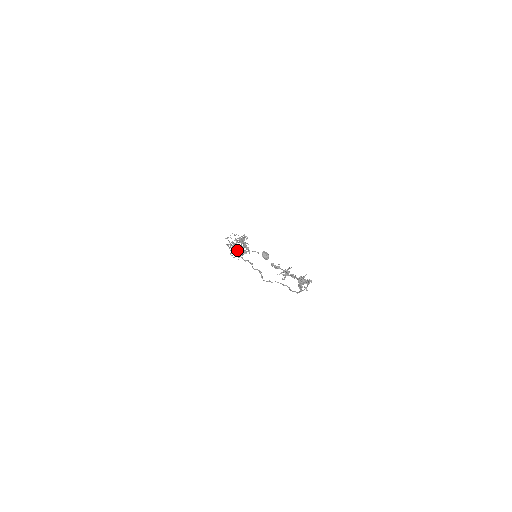
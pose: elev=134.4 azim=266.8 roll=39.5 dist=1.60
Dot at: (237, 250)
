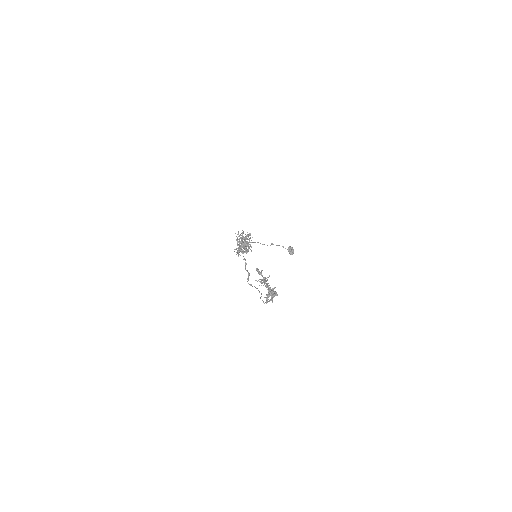
Dot at: (239, 248)
